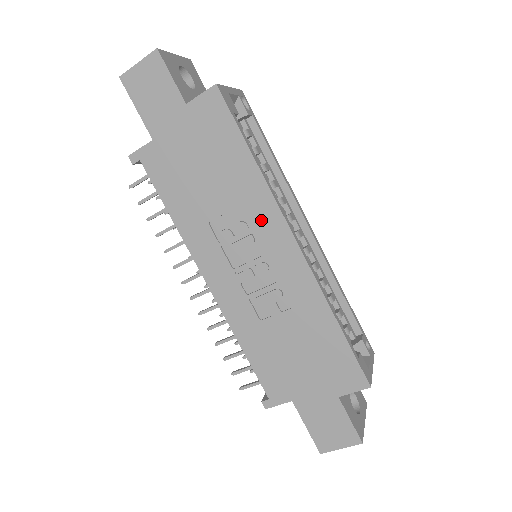
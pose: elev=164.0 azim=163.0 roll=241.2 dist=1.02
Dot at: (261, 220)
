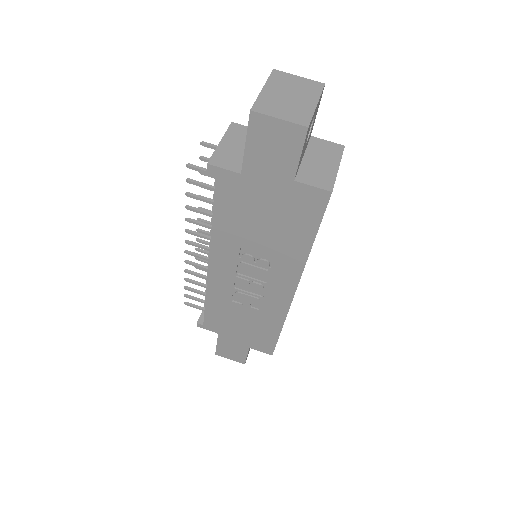
Dot at: (282, 271)
